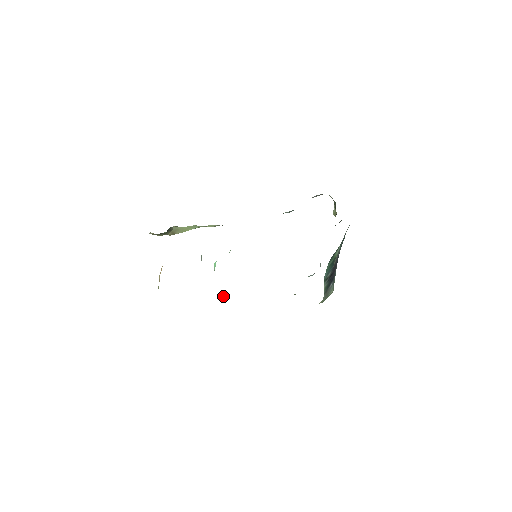
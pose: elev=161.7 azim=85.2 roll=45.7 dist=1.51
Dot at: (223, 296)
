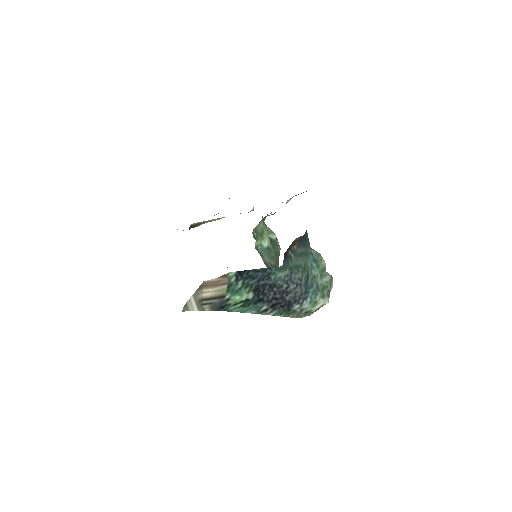
Dot at: occluded
